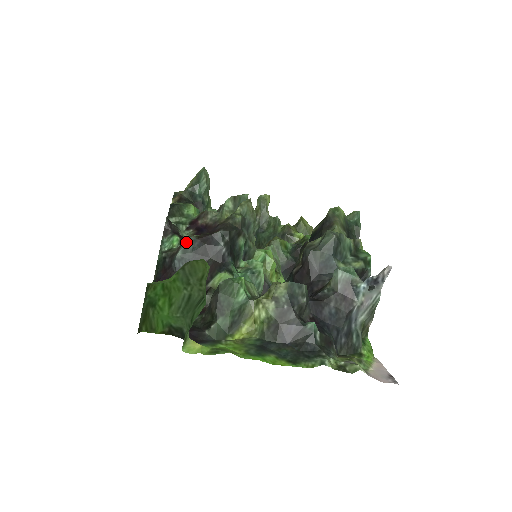
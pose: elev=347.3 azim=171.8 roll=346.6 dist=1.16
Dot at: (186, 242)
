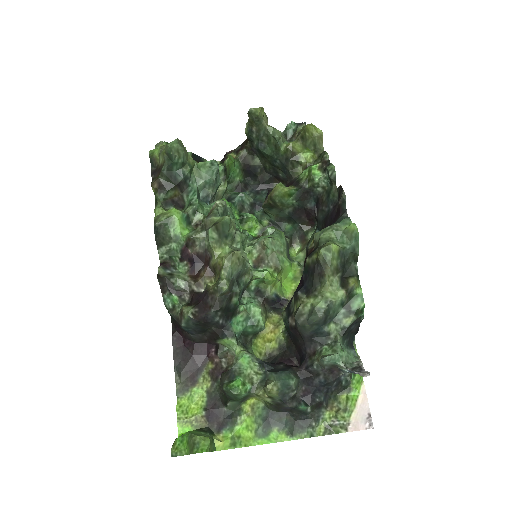
Dot at: (185, 318)
